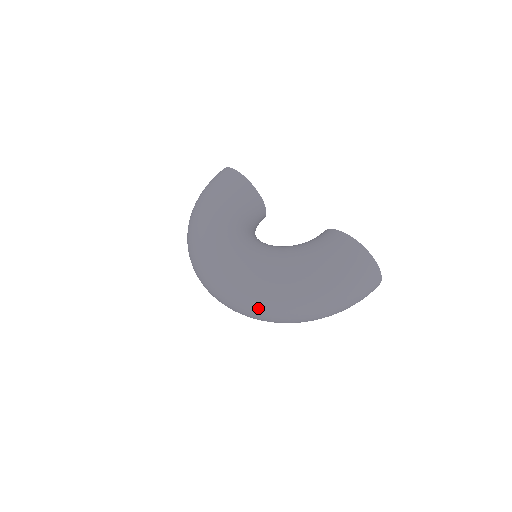
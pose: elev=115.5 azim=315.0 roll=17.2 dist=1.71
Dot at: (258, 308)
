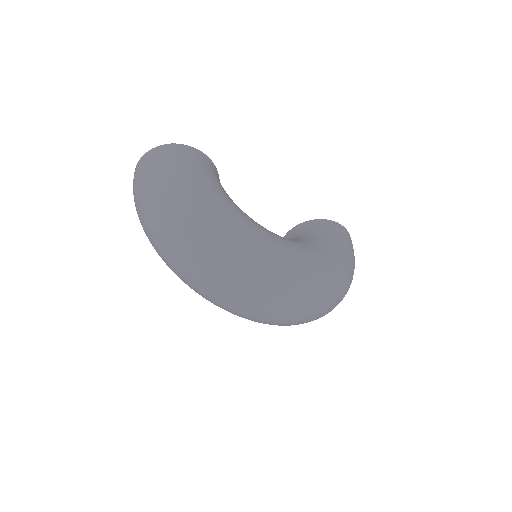
Dot at: (322, 308)
